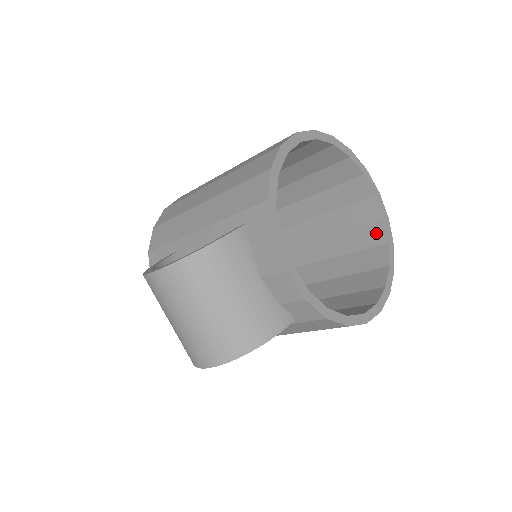
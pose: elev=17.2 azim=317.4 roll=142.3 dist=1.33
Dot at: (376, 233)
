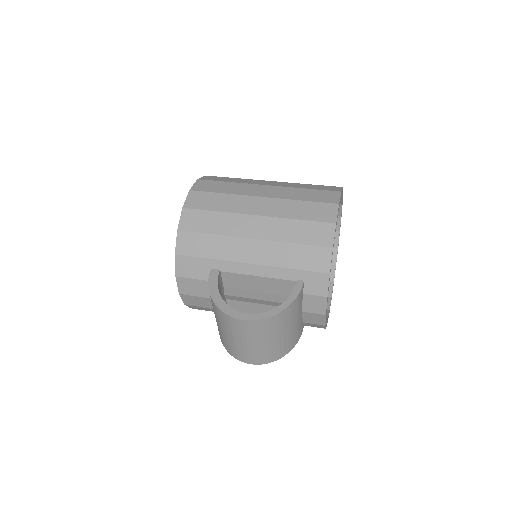
Dot at: occluded
